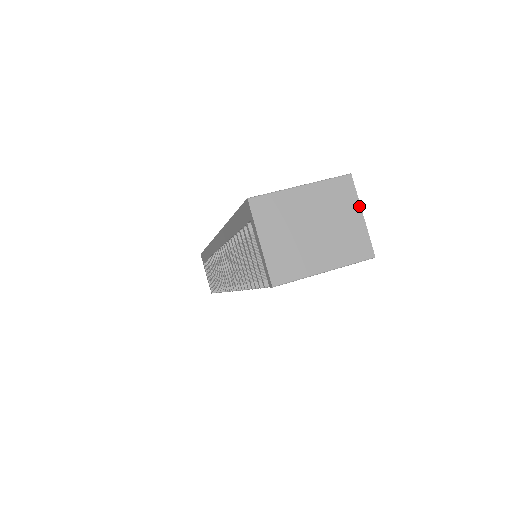
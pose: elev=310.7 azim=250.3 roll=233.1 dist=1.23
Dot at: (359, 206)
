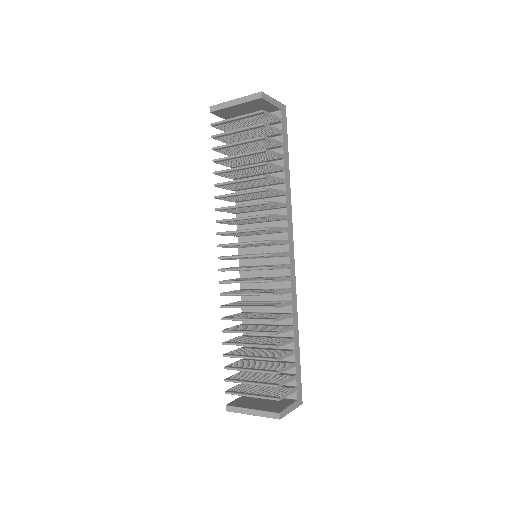
Dot at: (276, 101)
